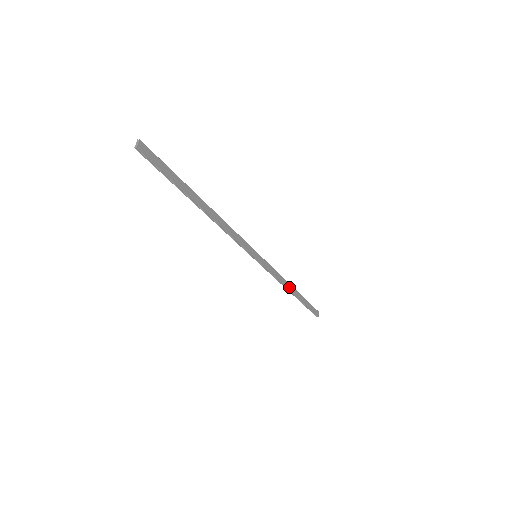
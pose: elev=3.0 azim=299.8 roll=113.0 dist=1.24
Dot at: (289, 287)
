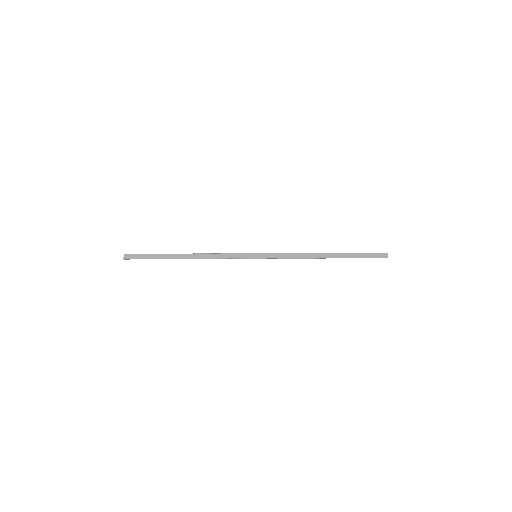
Dot at: (316, 256)
